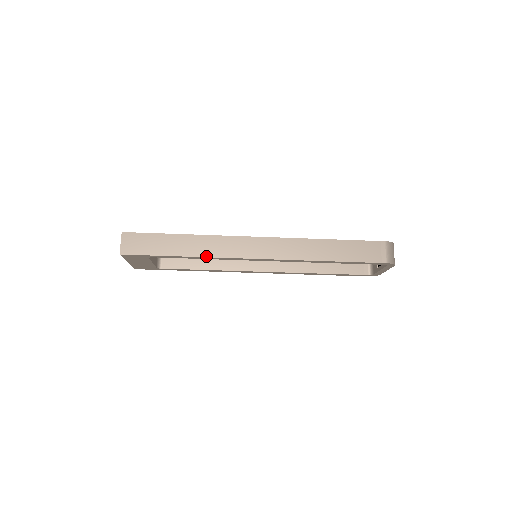
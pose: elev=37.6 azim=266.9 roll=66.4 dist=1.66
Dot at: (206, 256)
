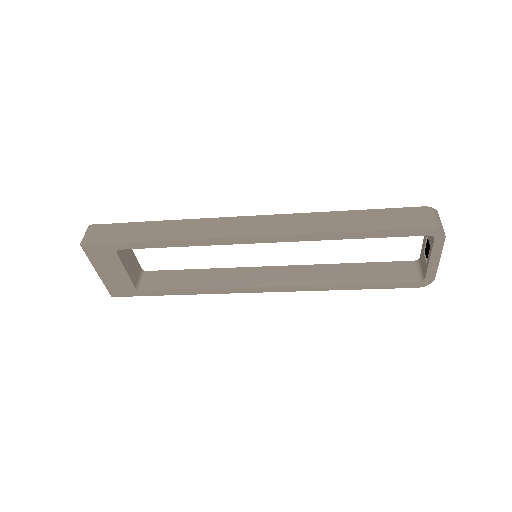
Dot at: (184, 238)
